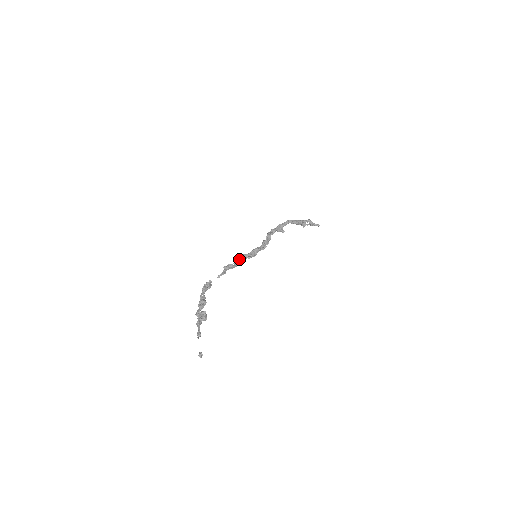
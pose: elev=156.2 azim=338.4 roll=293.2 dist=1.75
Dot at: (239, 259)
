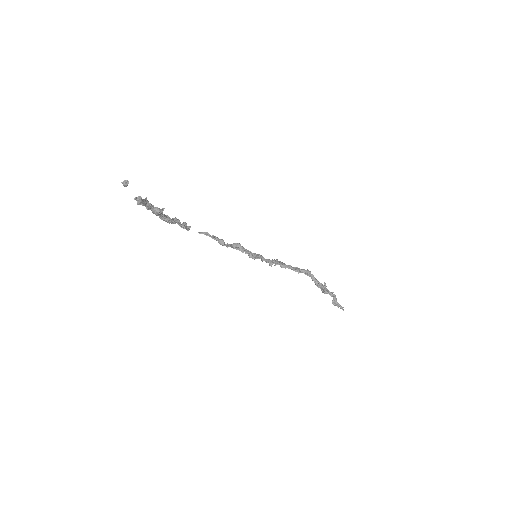
Dot at: (235, 246)
